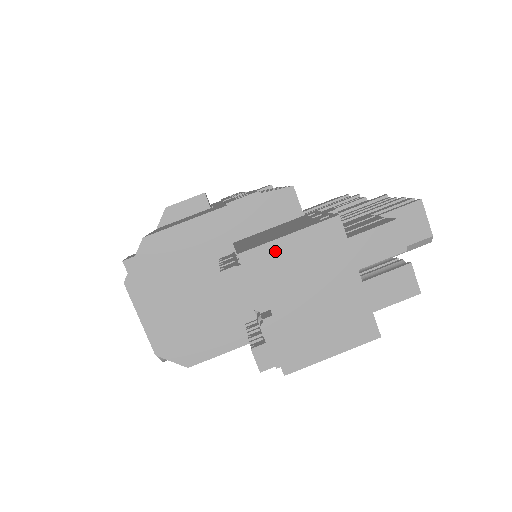
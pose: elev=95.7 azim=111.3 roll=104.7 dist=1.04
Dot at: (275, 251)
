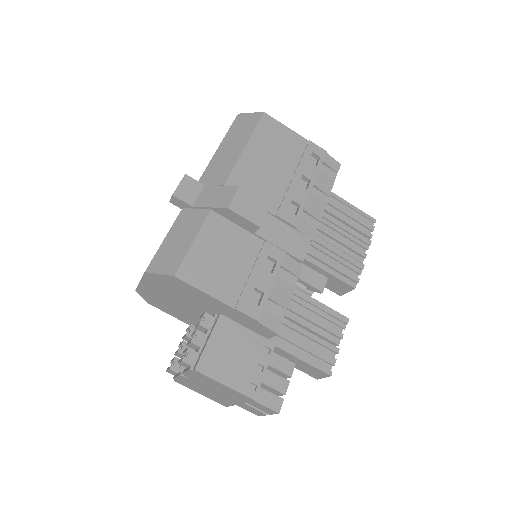
Dot at: (213, 381)
